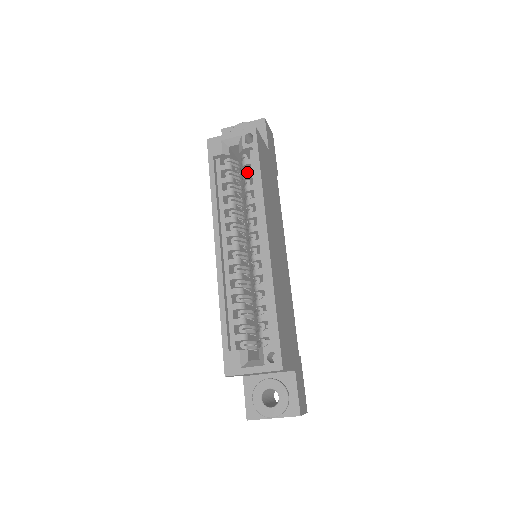
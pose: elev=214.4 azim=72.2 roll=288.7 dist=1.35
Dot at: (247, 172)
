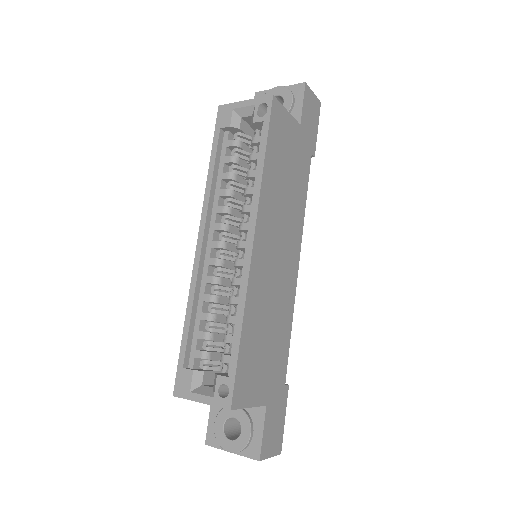
Dot at: (253, 153)
